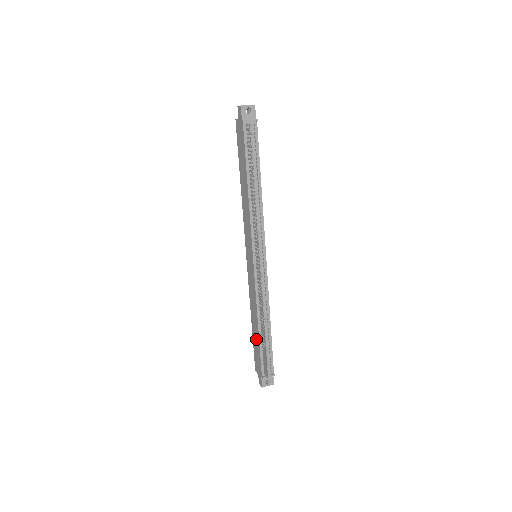
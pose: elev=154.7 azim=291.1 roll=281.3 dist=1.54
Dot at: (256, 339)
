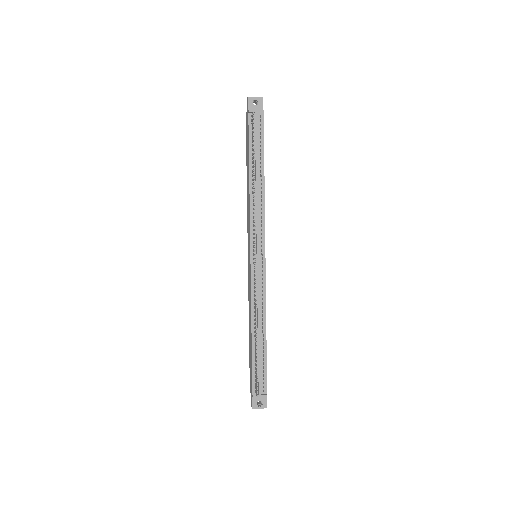
Dot at: (250, 351)
